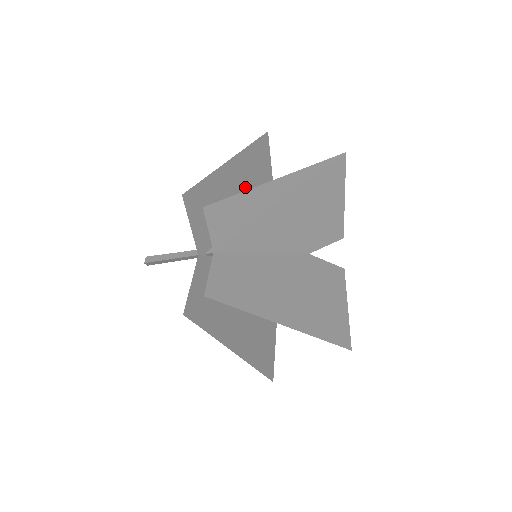
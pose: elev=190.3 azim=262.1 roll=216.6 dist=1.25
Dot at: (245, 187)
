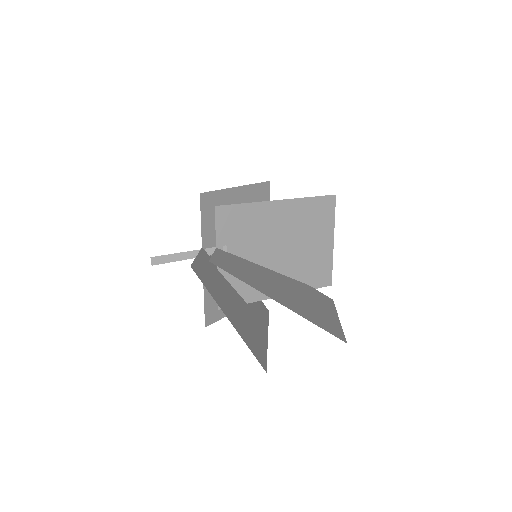
Dot at: occluded
